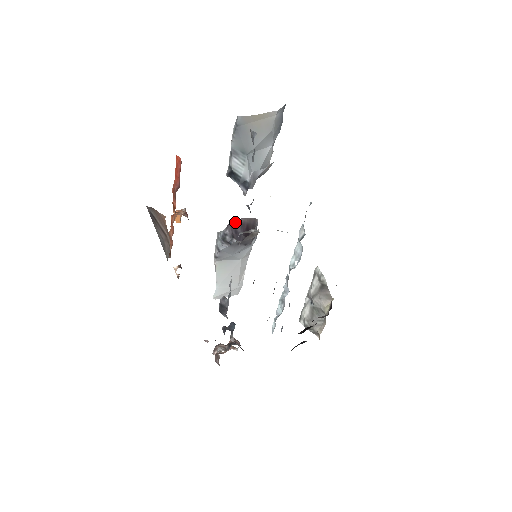
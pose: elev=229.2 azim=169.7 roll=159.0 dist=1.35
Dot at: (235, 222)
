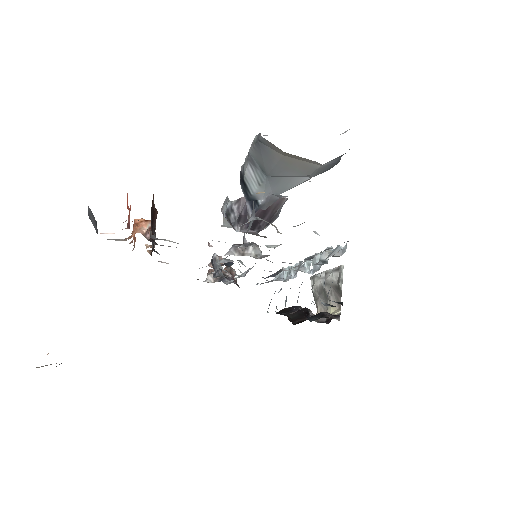
Dot at: occluded
